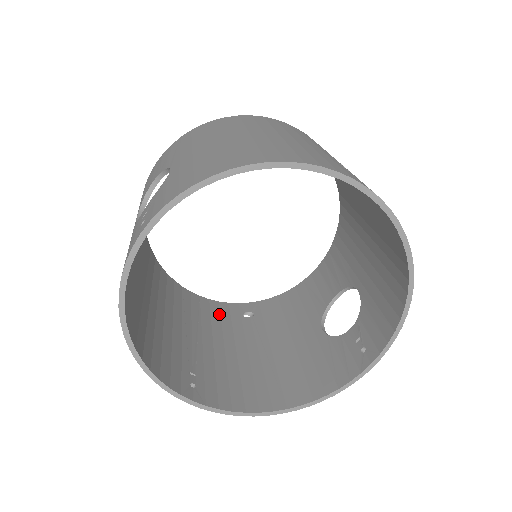
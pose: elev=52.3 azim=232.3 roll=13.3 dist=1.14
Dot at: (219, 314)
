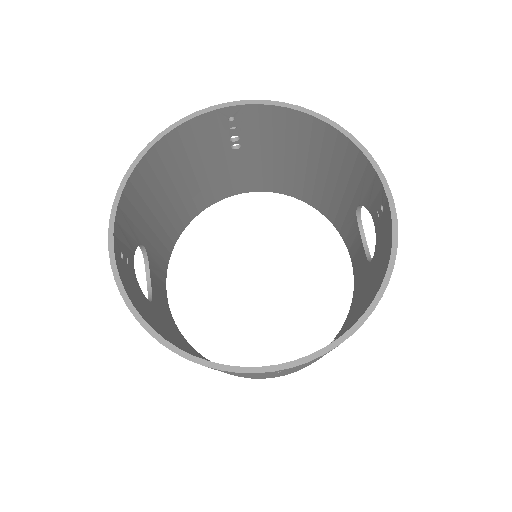
Dot at: occluded
